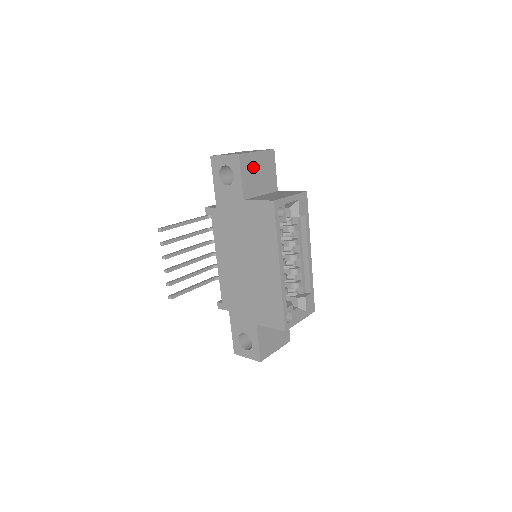
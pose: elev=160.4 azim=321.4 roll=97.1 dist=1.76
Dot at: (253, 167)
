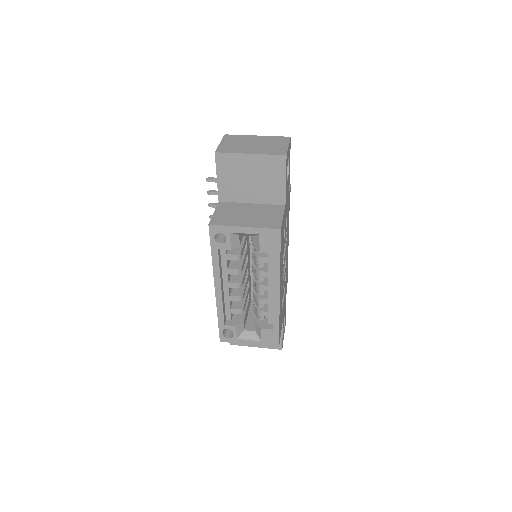
Dot at: (240, 170)
